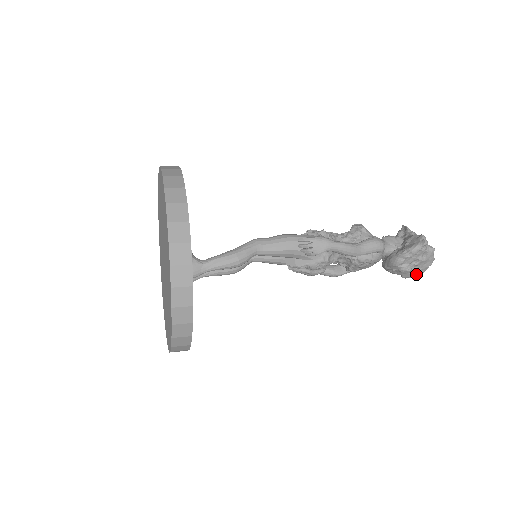
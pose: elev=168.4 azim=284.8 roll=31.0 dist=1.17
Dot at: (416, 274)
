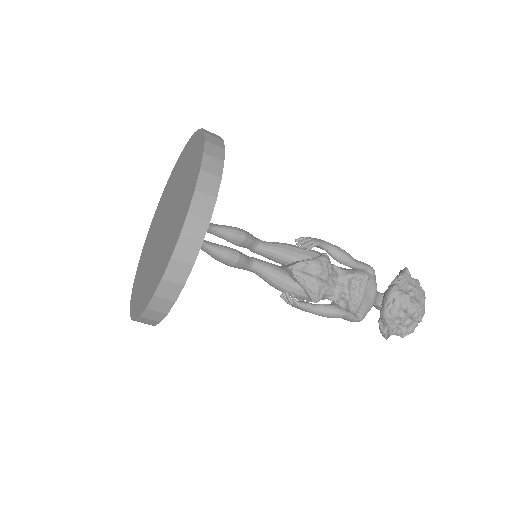
Dot at: (417, 303)
